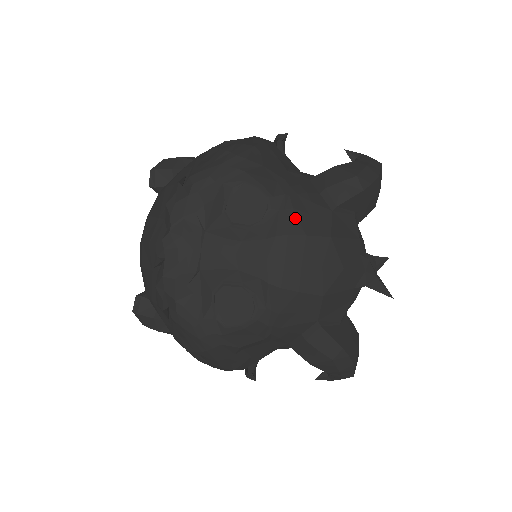
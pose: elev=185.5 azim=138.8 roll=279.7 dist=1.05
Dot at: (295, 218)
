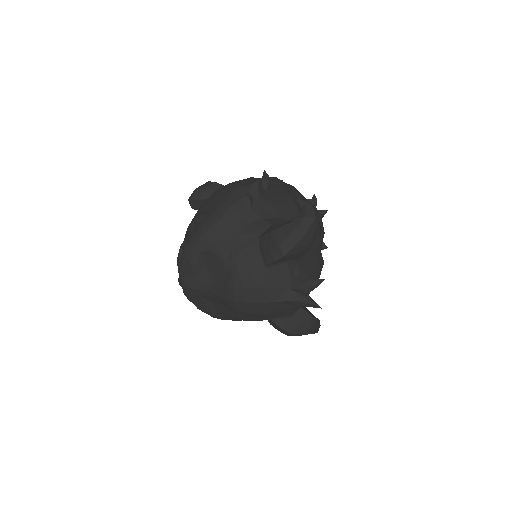
Dot at: (238, 277)
